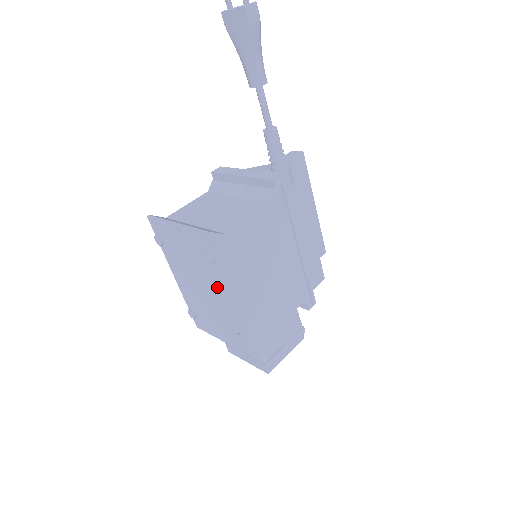
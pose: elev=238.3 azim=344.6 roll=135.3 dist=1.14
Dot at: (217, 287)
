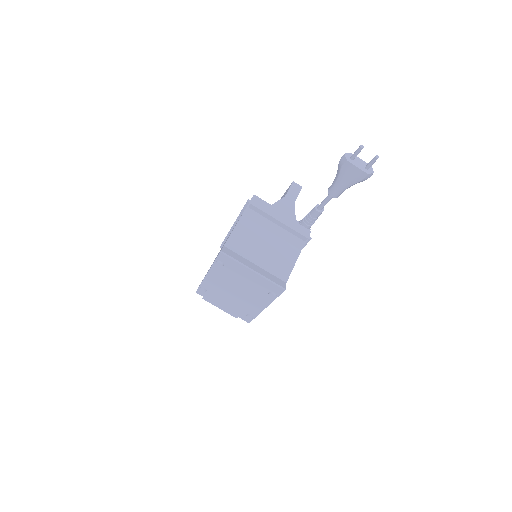
Dot at: (257, 300)
